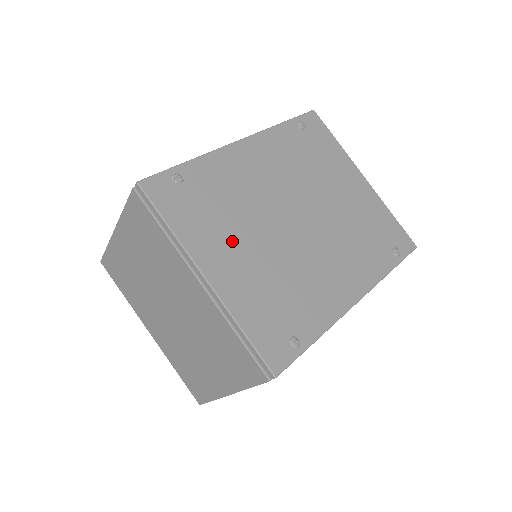
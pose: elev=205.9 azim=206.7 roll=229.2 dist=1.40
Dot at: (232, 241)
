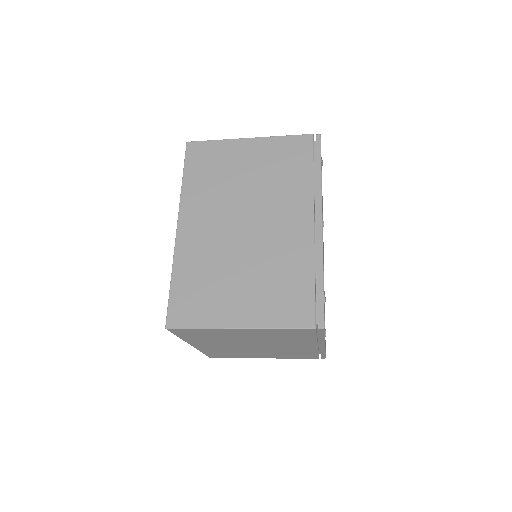
Dot at: occluded
